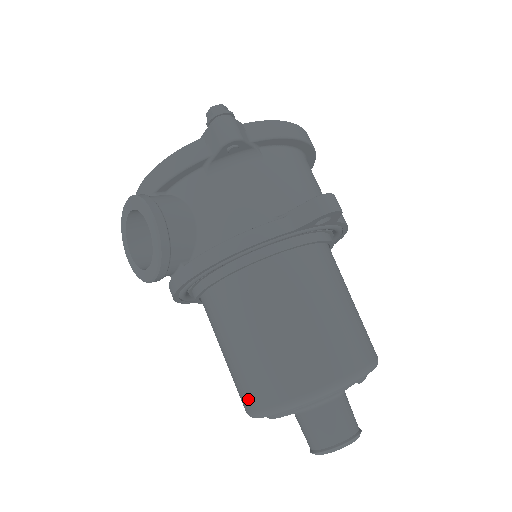
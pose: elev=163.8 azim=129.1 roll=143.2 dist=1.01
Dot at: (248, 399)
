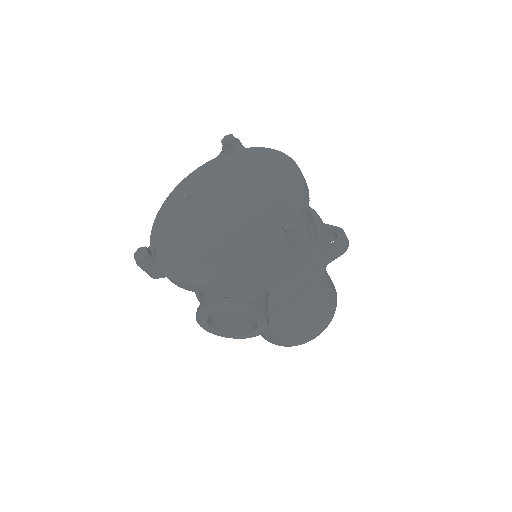
Dot at: (284, 343)
